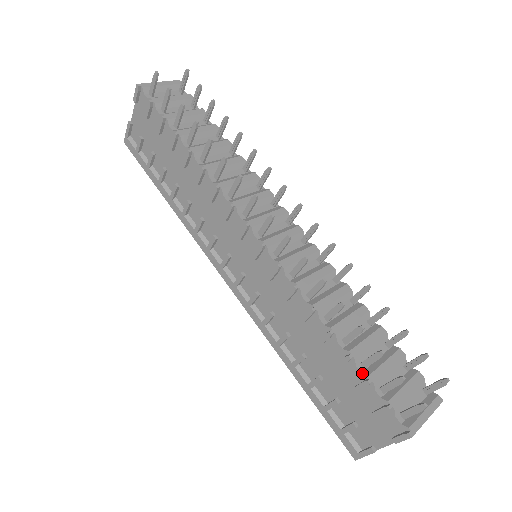
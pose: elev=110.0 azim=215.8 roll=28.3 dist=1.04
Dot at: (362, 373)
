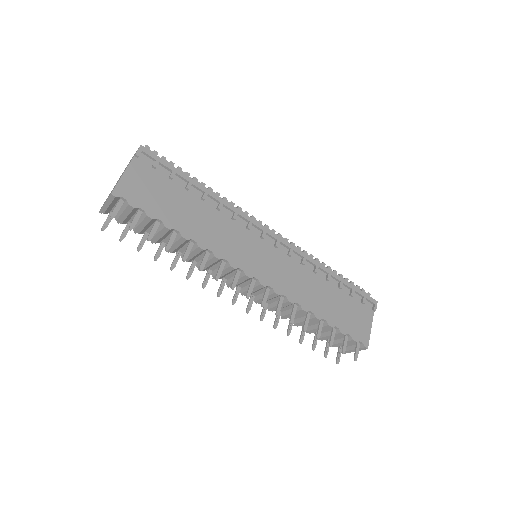
Dot at: occluded
